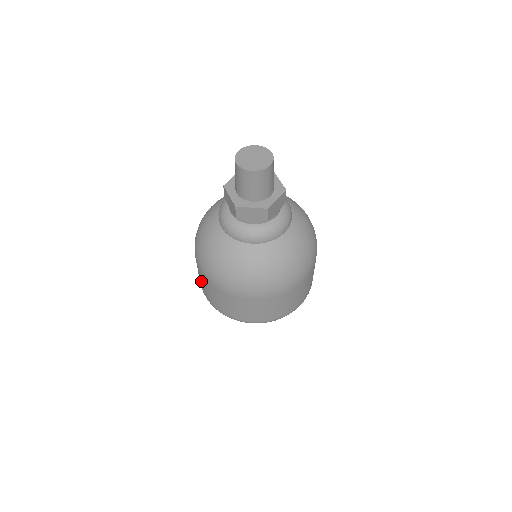
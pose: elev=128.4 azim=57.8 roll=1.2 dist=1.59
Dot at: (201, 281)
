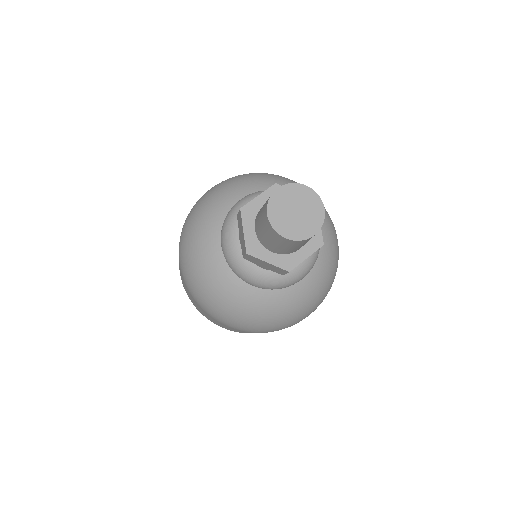
Dot at: occluded
